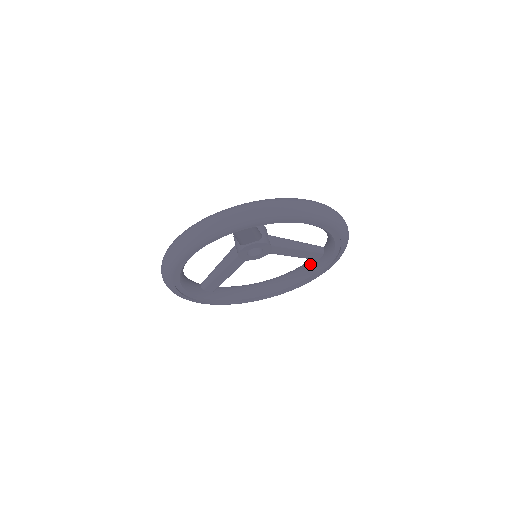
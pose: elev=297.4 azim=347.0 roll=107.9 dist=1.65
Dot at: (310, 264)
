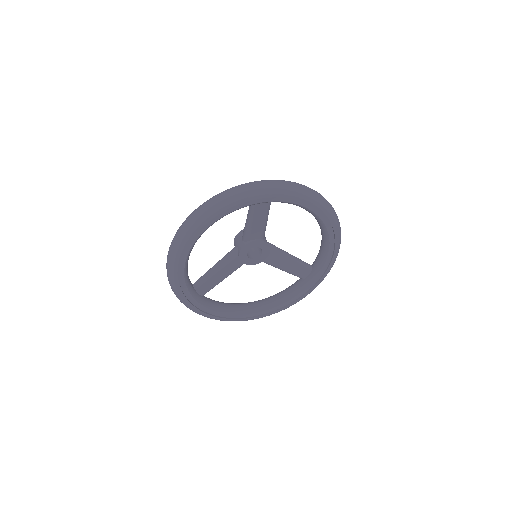
Dot at: (295, 285)
